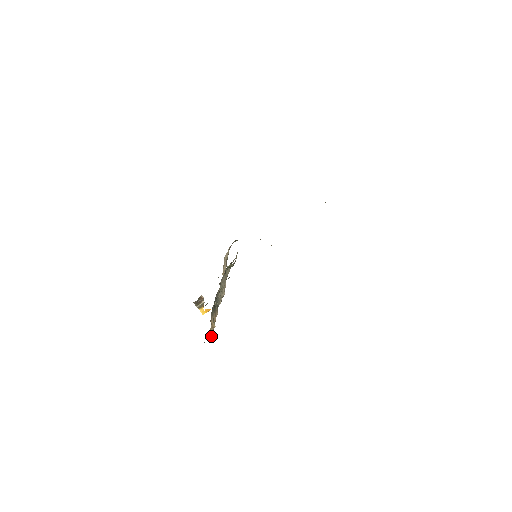
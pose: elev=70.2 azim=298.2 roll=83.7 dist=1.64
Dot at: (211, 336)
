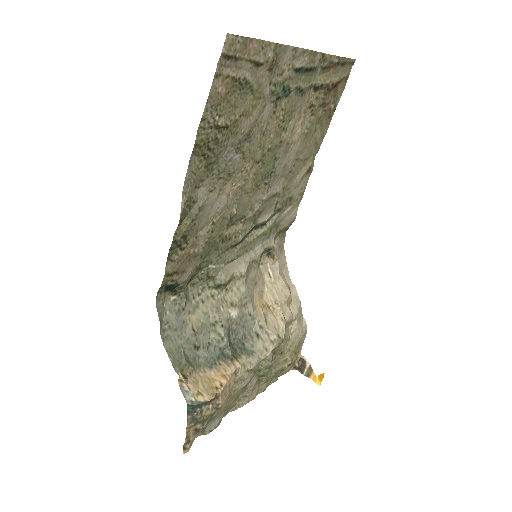
Dot at: (193, 397)
